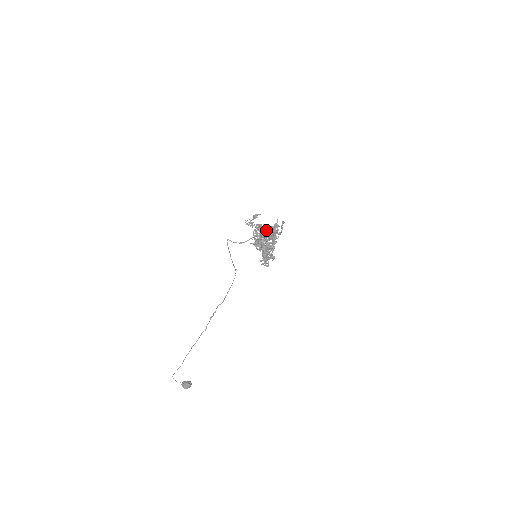
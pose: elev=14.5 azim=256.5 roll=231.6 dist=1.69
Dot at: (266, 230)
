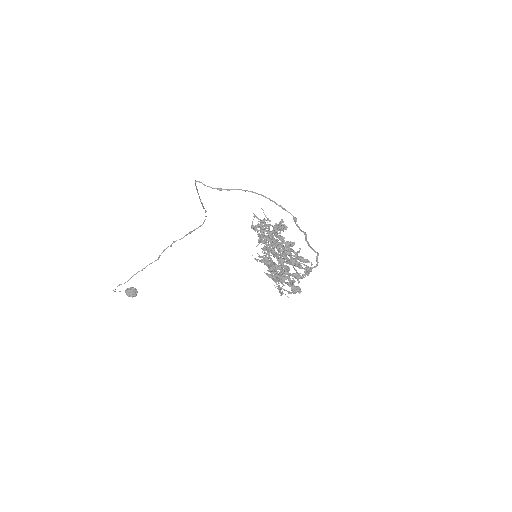
Dot at: (279, 230)
